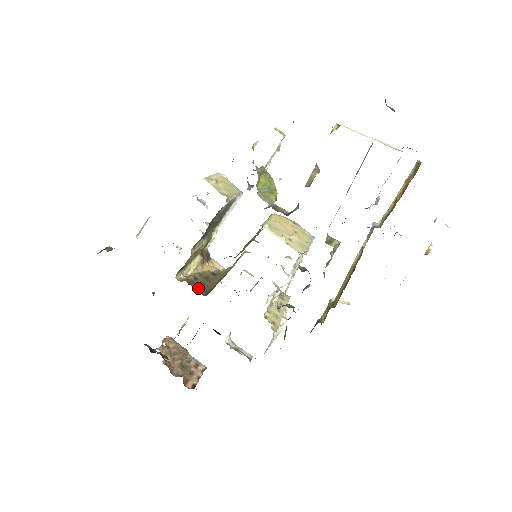
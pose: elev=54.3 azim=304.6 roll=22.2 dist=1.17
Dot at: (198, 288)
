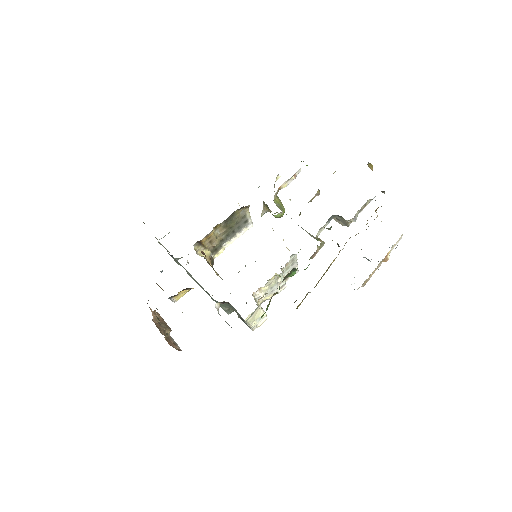
Dot at: occluded
